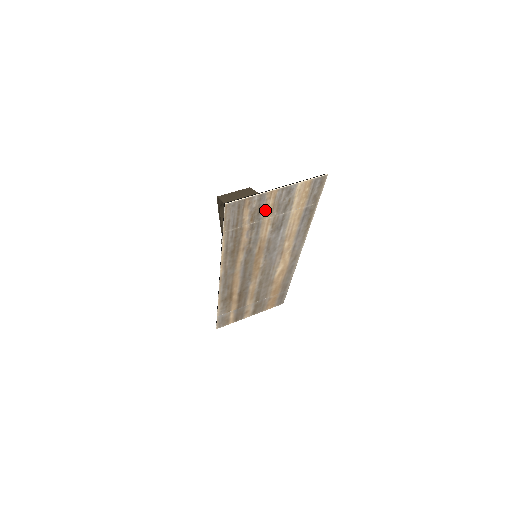
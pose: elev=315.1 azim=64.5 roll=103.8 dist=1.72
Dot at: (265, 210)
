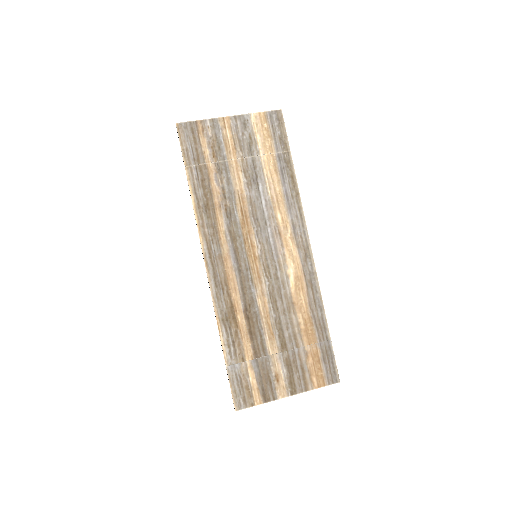
Dot at: (226, 145)
